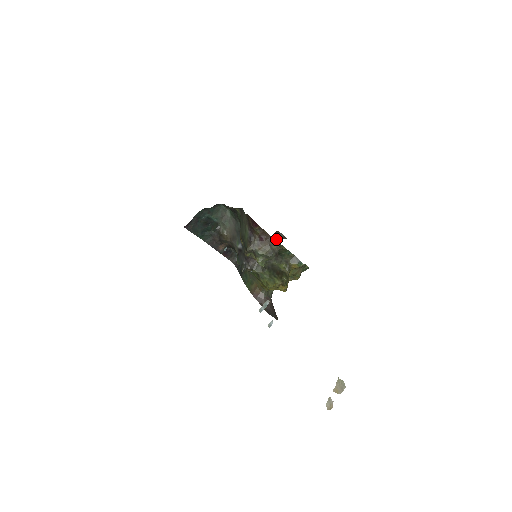
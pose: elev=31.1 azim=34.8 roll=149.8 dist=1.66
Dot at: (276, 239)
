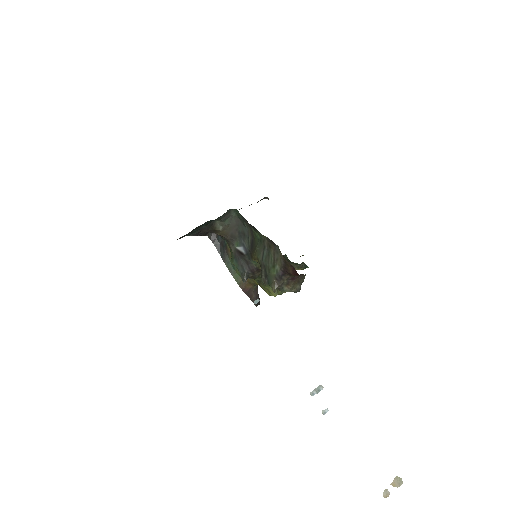
Dot at: occluded
